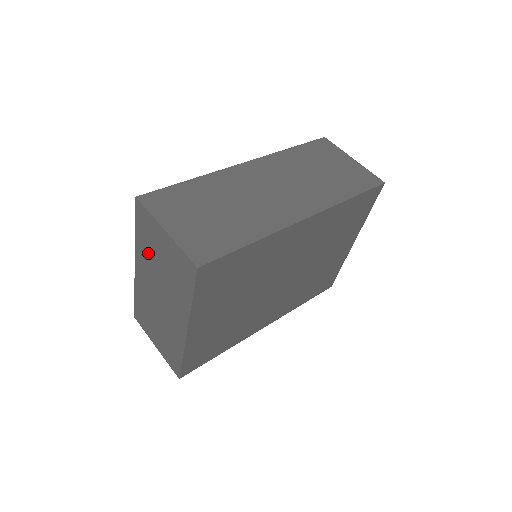
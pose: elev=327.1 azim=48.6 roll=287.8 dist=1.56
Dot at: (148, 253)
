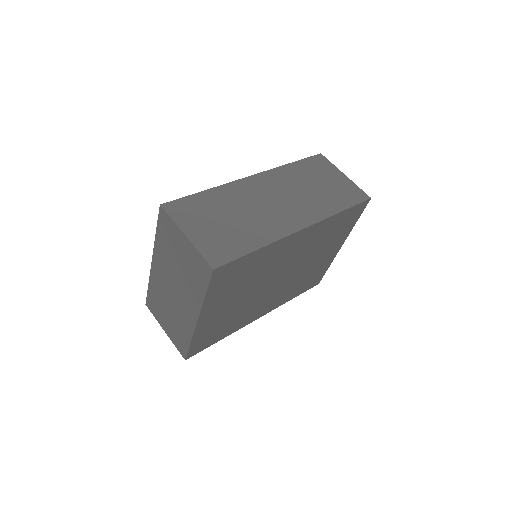
Dot at: (167, 252)
